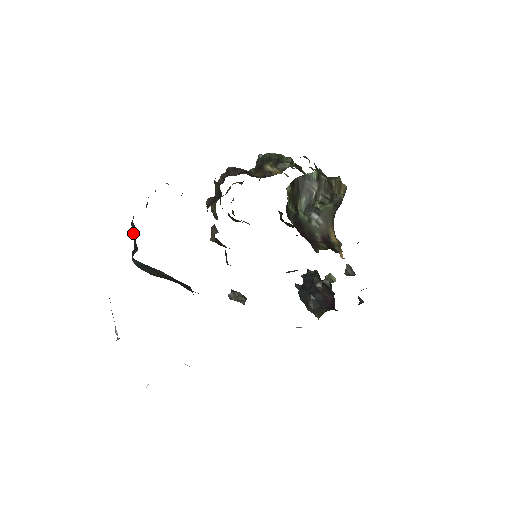
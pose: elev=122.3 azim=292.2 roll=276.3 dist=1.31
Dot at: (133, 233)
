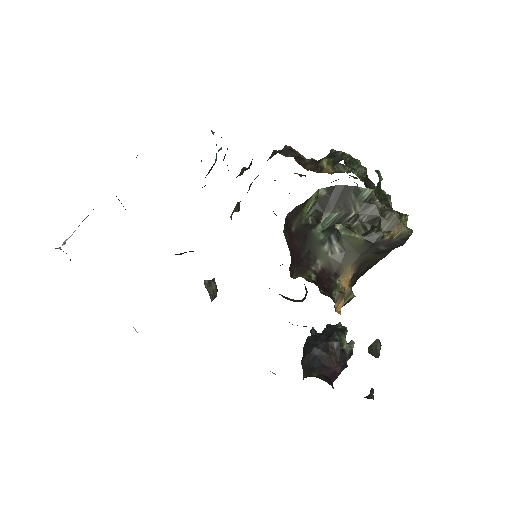
Dot at: occluded
